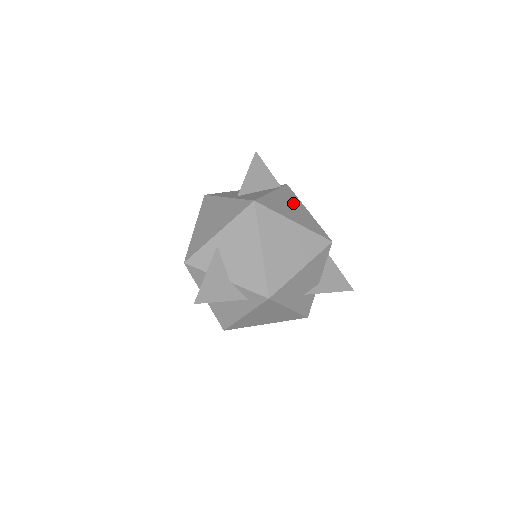
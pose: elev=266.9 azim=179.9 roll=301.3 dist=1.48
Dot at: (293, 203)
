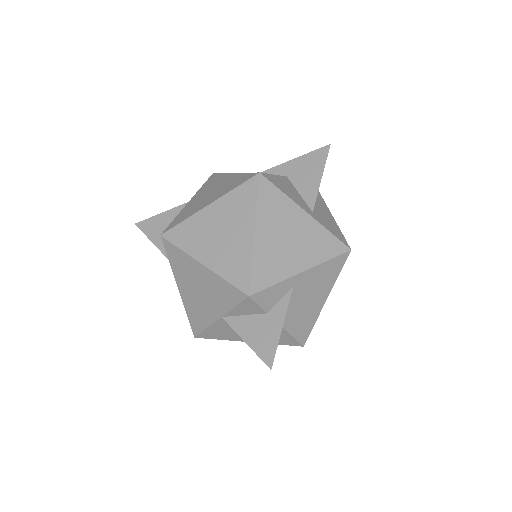
Dot at: occluded
